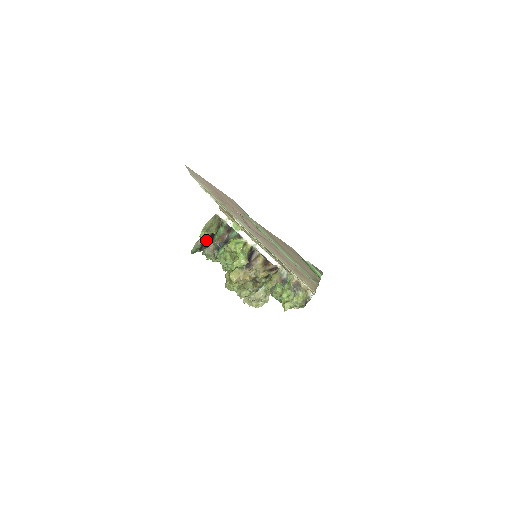
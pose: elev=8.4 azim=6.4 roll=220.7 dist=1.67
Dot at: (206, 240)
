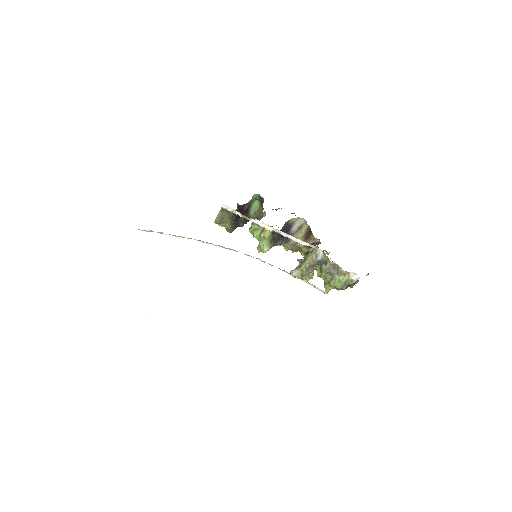
Dot at: (238, 220)
